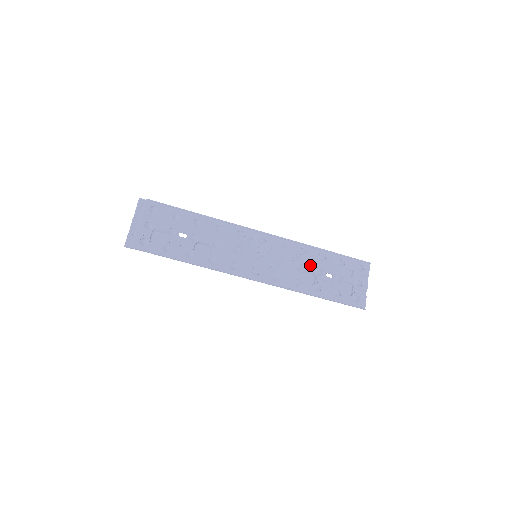
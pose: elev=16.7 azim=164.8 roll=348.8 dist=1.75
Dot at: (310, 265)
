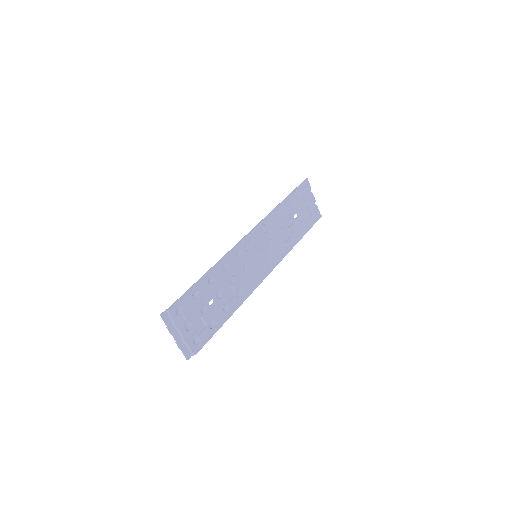
Dot at: (284, 222)
